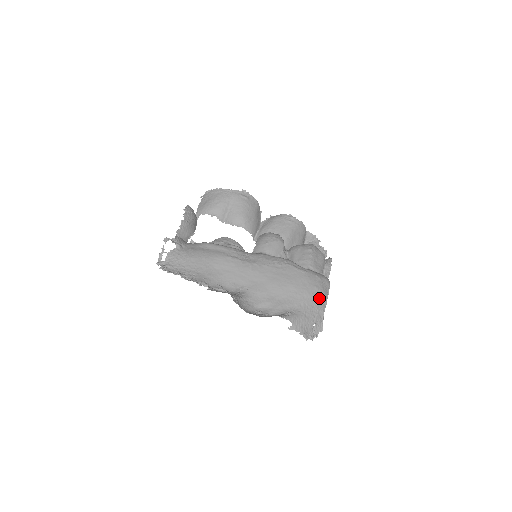
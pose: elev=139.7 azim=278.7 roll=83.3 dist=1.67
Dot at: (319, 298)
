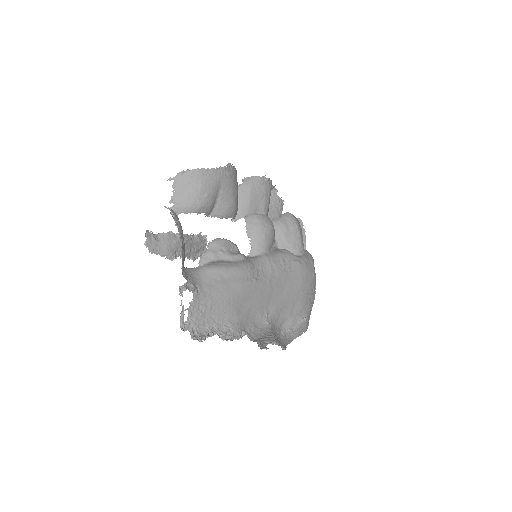
Dot at: occluded
